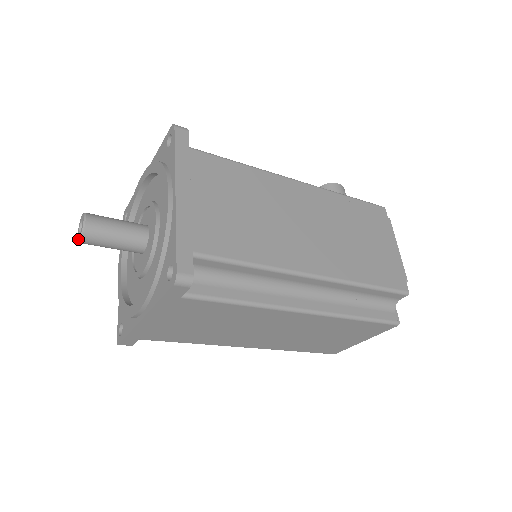
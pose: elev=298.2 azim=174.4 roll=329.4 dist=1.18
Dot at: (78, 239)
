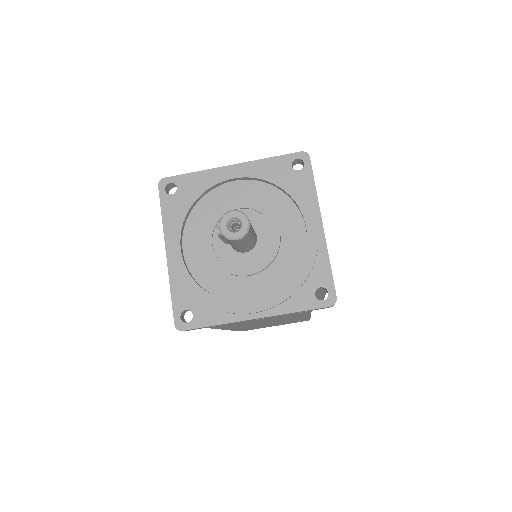
Dot at: (231, 236)
